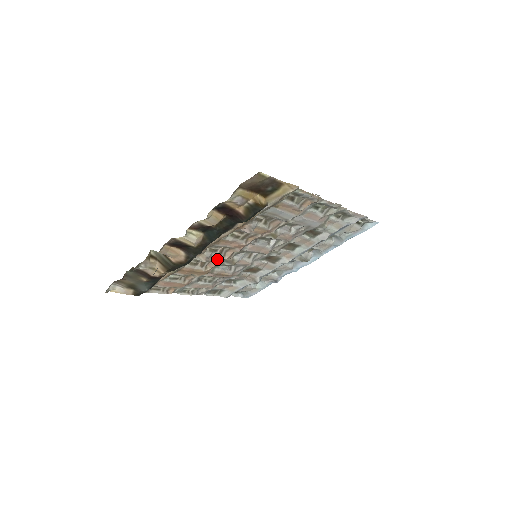
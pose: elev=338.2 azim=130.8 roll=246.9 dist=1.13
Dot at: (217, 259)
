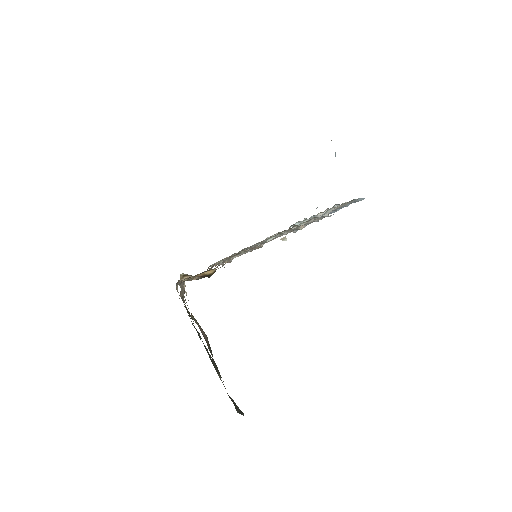
Dot at: occluded
